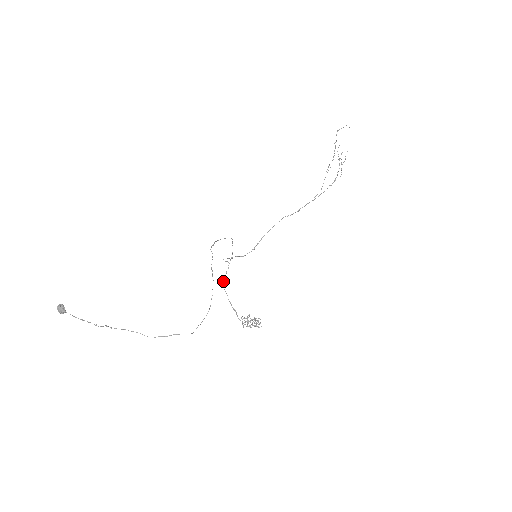
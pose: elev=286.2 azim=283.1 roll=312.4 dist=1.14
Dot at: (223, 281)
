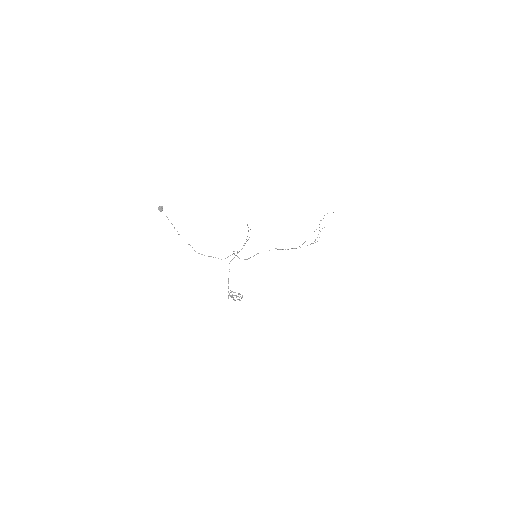
Dot at: (230, 261)
